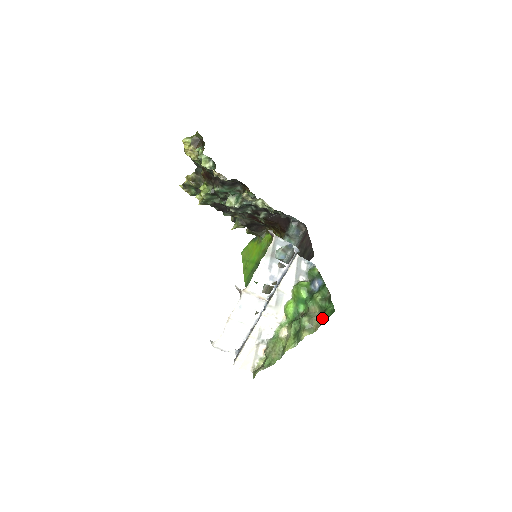
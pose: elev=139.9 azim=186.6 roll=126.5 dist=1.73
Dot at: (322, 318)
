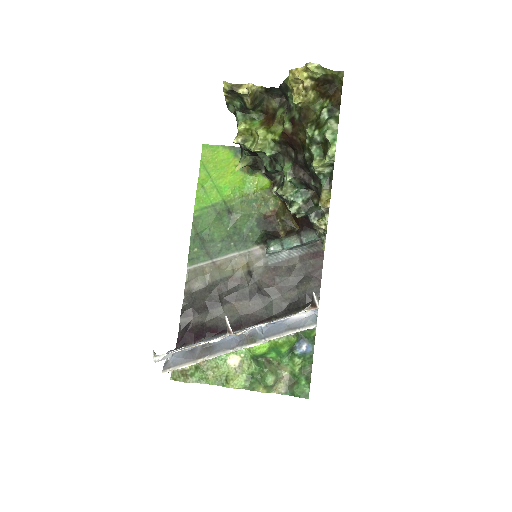
Dot at: (289, 388)
